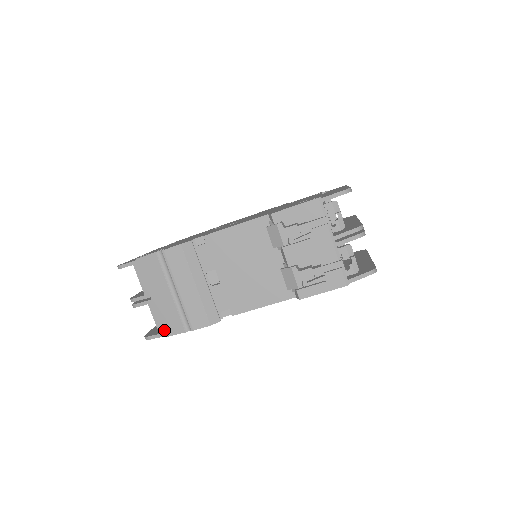
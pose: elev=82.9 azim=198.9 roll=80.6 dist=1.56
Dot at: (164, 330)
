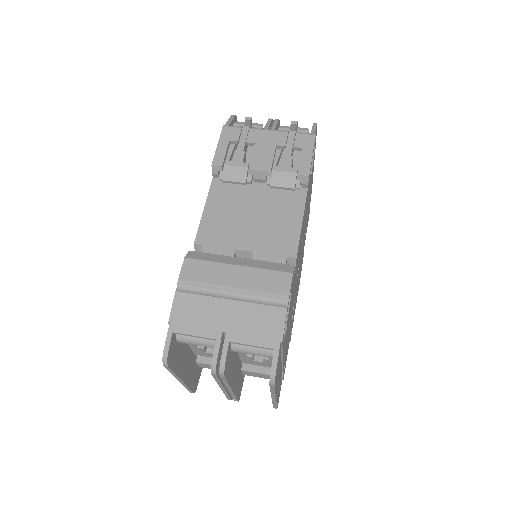
Dot at: (272, 338)
